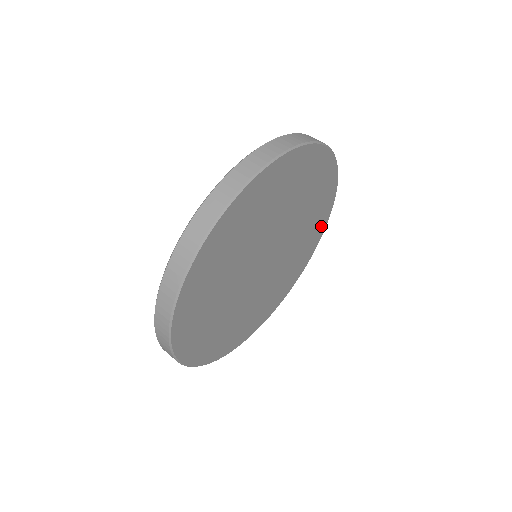
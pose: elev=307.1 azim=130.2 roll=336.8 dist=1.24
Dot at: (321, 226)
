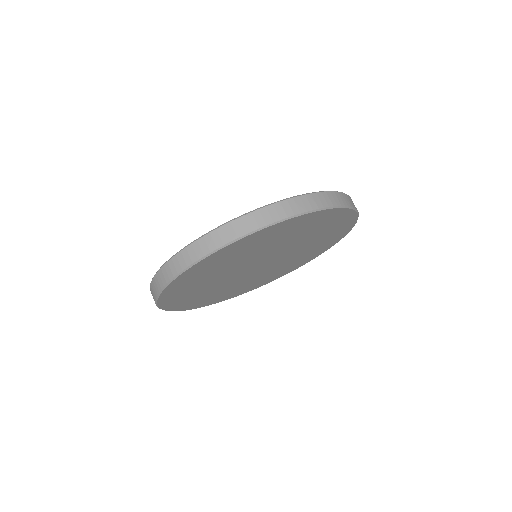
Dot at: (299, 265)
